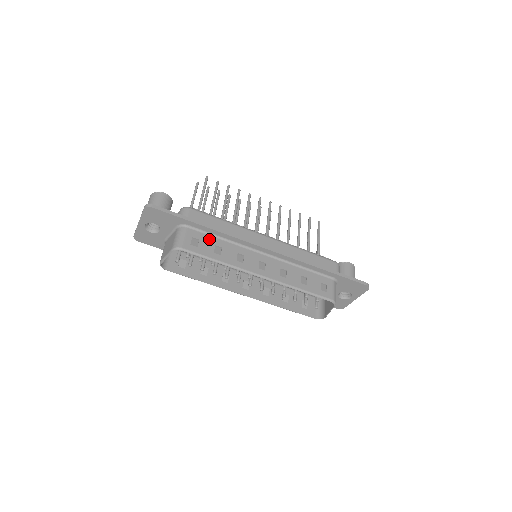
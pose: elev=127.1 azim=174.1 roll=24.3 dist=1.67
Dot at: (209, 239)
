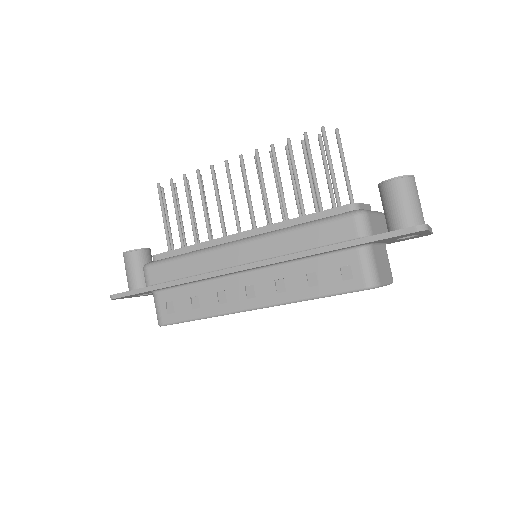
Dot at: (181, 293)
